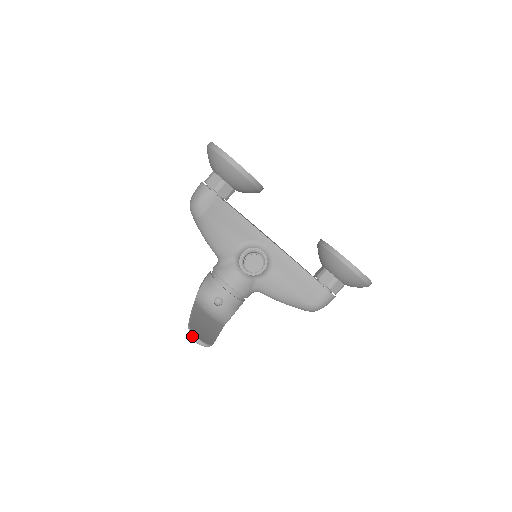
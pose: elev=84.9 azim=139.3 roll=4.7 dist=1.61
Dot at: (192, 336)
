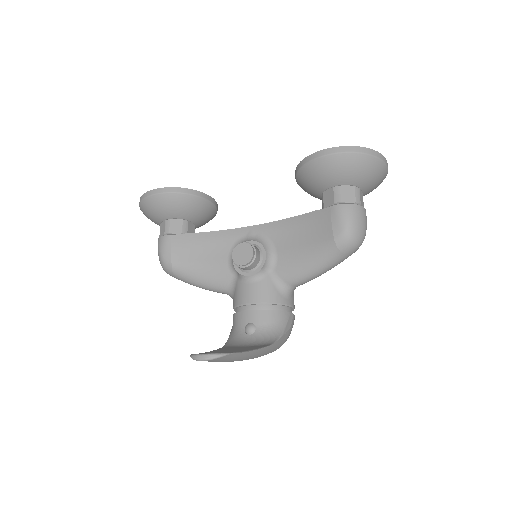
Dot at: (193, 358)
